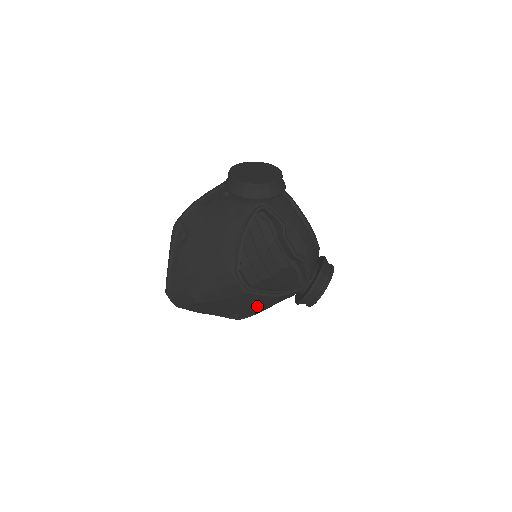
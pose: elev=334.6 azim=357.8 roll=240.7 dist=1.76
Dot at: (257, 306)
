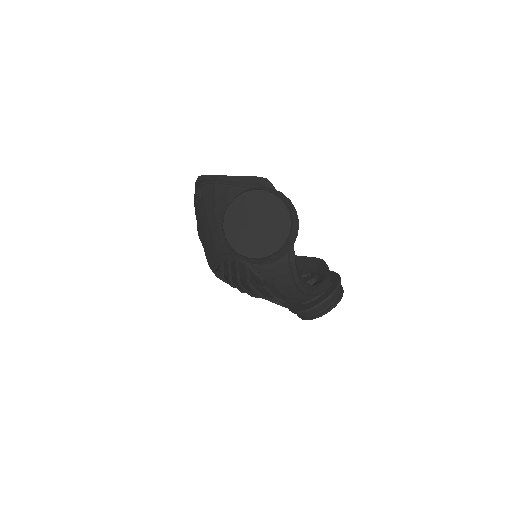
Dot at: occluded
